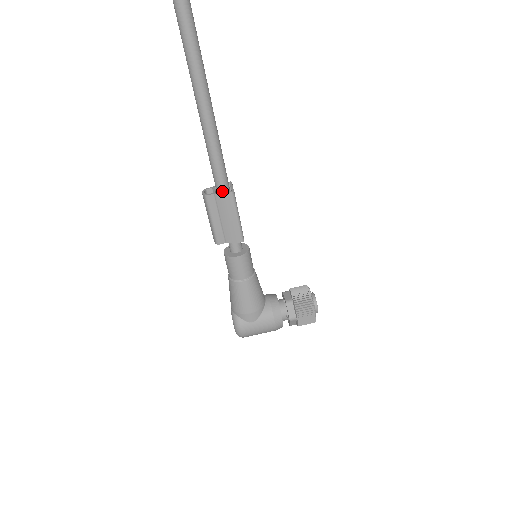
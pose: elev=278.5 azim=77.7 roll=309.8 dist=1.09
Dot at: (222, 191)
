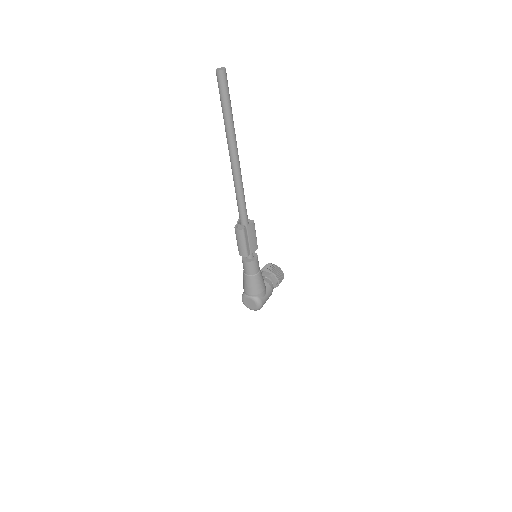
Dot at: (247, 223)
